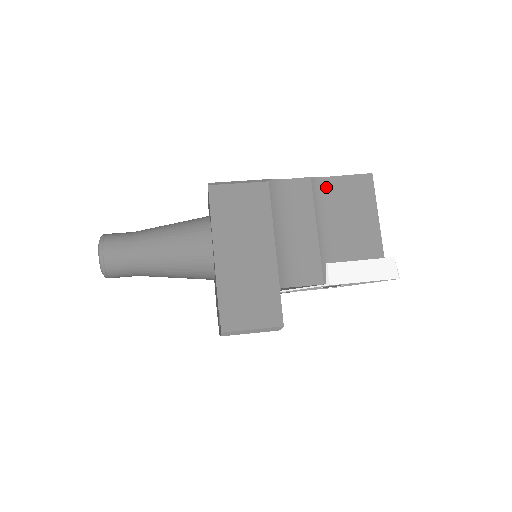
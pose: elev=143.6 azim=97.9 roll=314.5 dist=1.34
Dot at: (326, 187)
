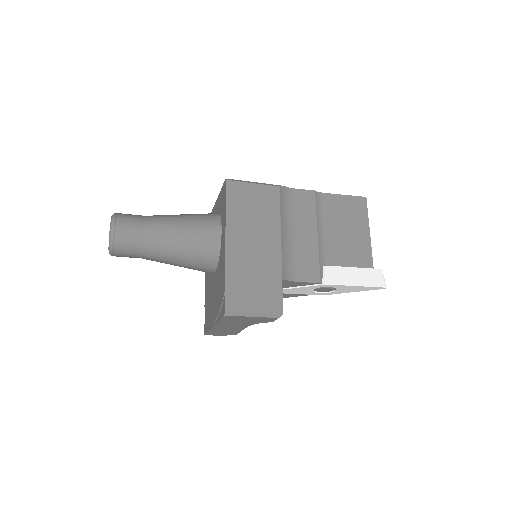
Dot at: (327, 201)
